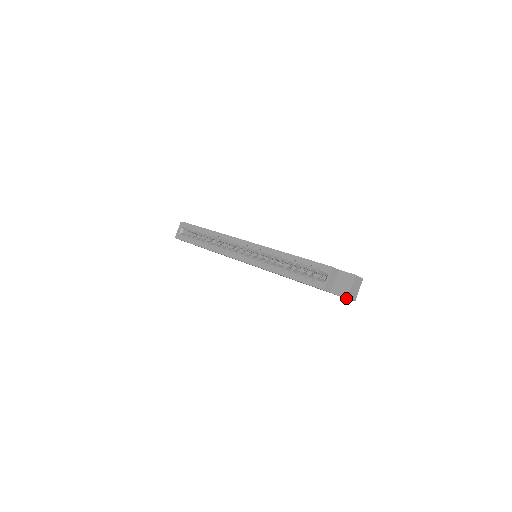
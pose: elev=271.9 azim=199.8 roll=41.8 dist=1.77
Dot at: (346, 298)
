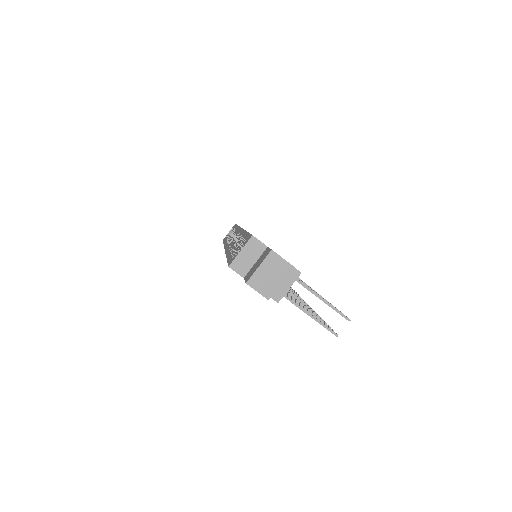
Dot at: (250, 285)
